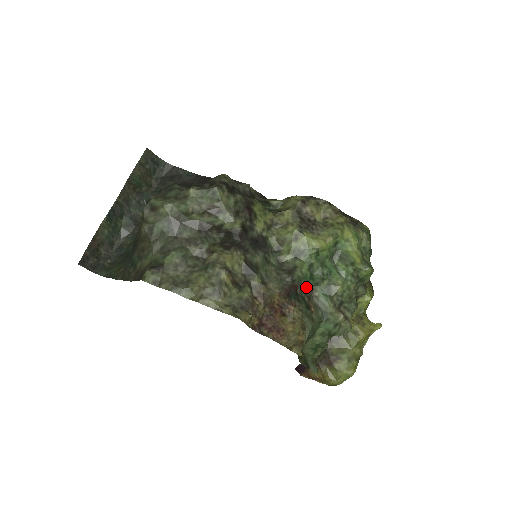
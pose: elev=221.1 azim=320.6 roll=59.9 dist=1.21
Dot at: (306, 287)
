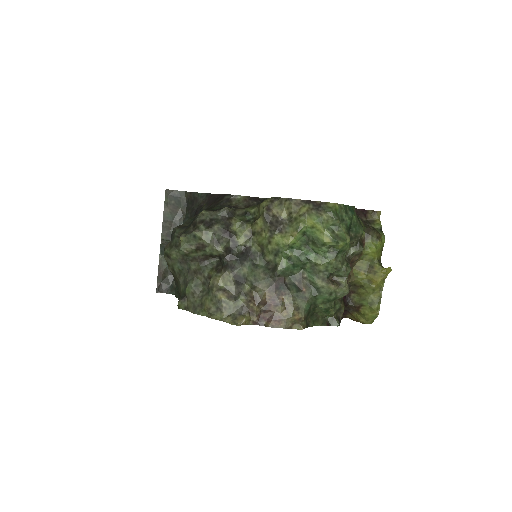
Dot at: (294, 274)
